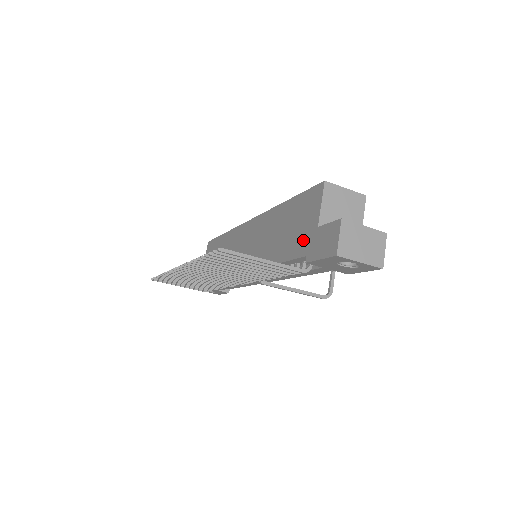
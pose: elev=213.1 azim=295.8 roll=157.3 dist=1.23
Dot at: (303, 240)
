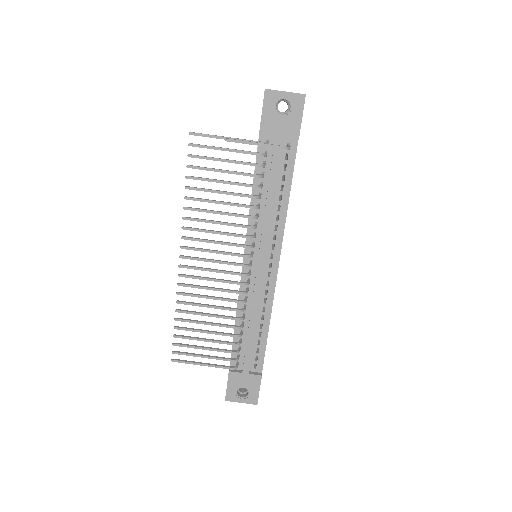
Dot at: occluded
